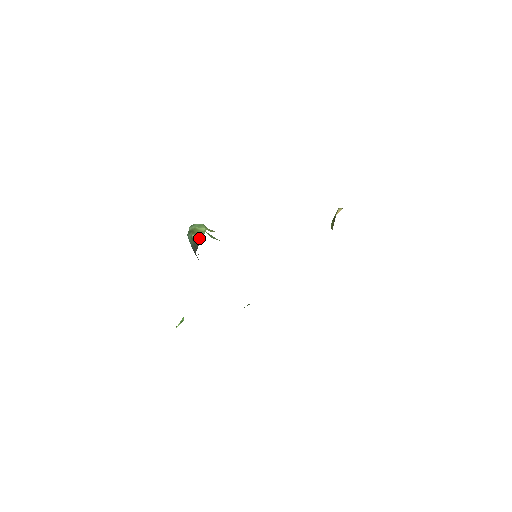
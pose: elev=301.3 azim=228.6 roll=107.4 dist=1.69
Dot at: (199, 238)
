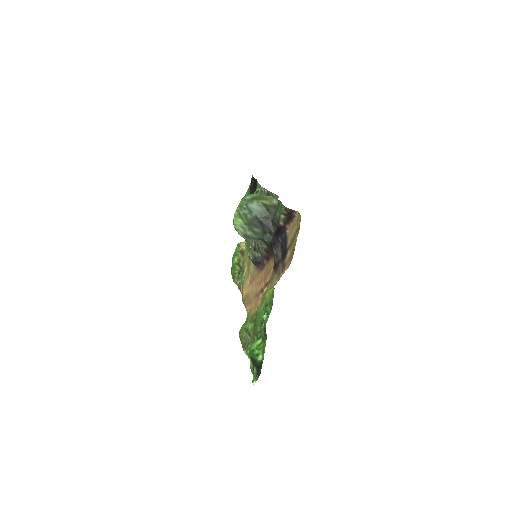
Dot at: (270, 202)
